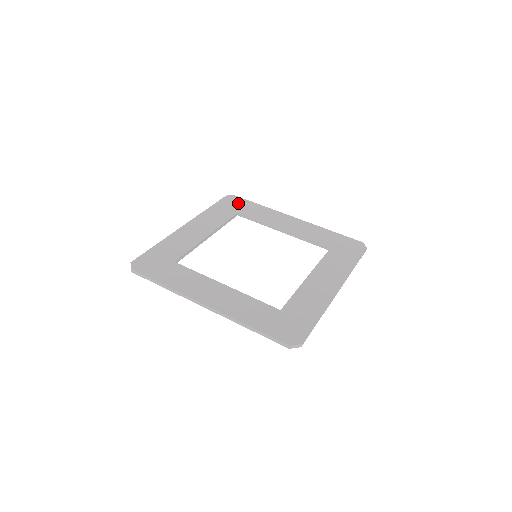
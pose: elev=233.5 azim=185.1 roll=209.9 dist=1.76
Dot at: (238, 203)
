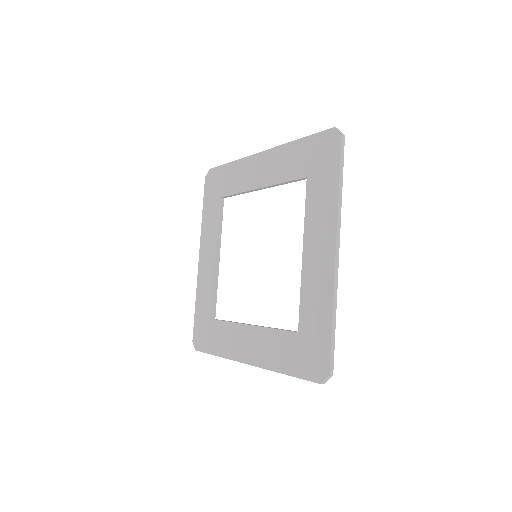
Dot at: (216, 180)
